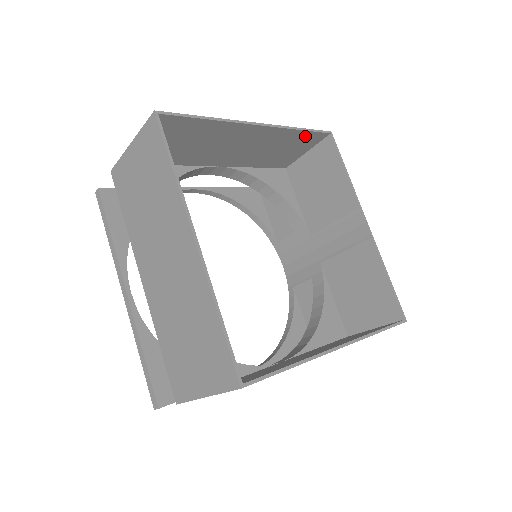
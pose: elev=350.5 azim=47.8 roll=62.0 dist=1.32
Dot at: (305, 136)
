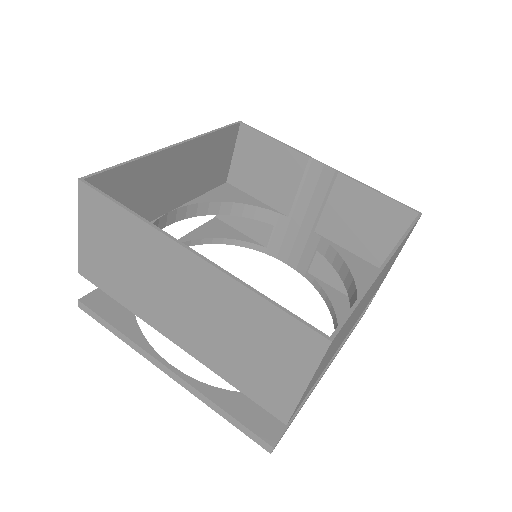
Dot at: (221, 137)
